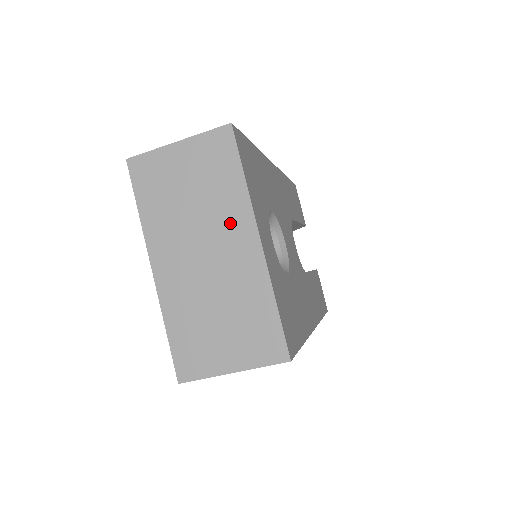
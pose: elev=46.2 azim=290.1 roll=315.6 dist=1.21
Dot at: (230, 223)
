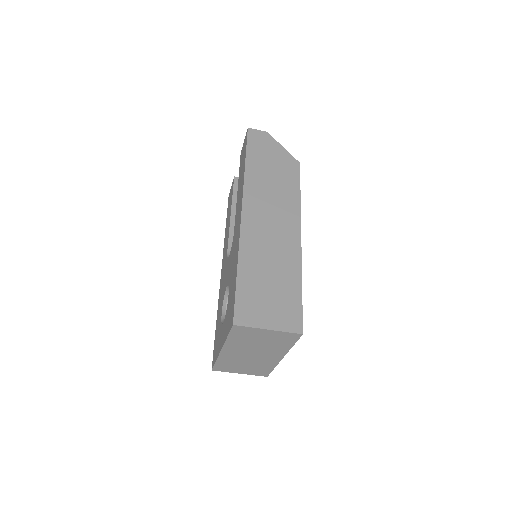
Dot at: (273, 352)
